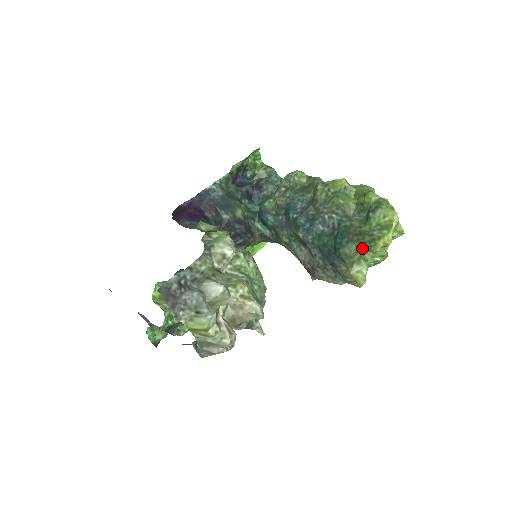
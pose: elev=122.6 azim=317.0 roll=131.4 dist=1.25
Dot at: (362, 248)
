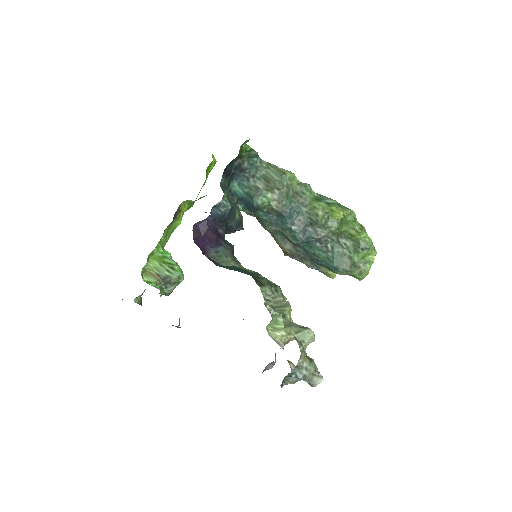
Dot at: (352, 276)
